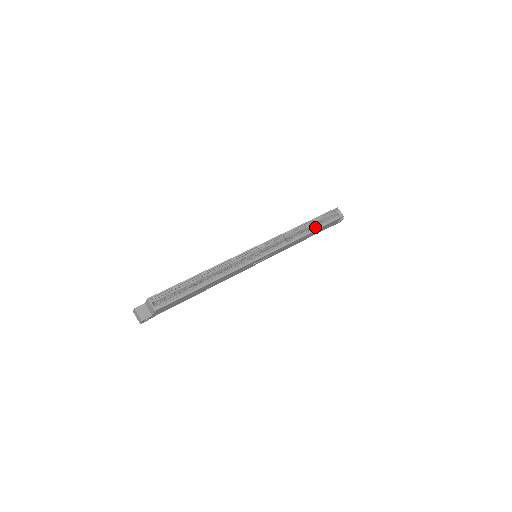
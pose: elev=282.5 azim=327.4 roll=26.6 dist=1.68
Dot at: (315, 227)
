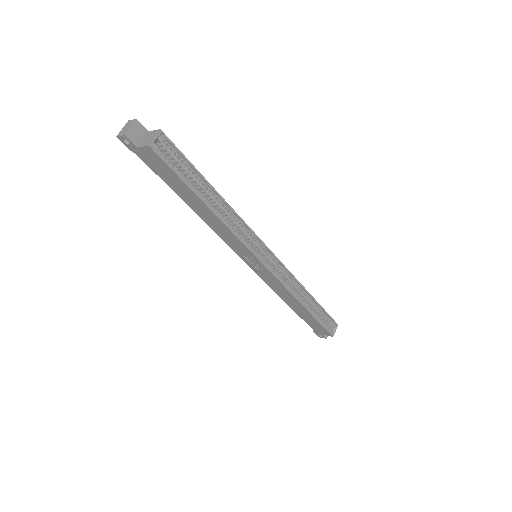
Dot at: (312, 310)
